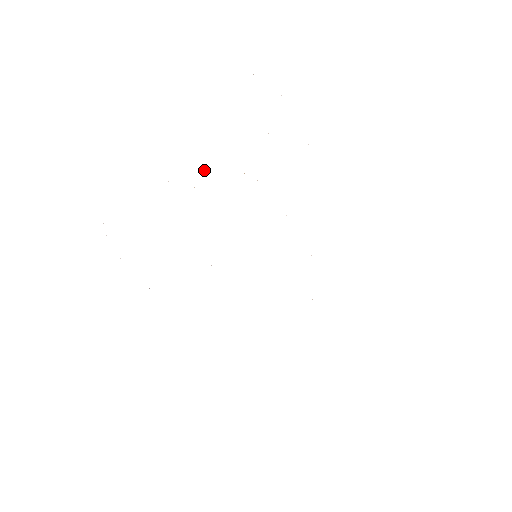
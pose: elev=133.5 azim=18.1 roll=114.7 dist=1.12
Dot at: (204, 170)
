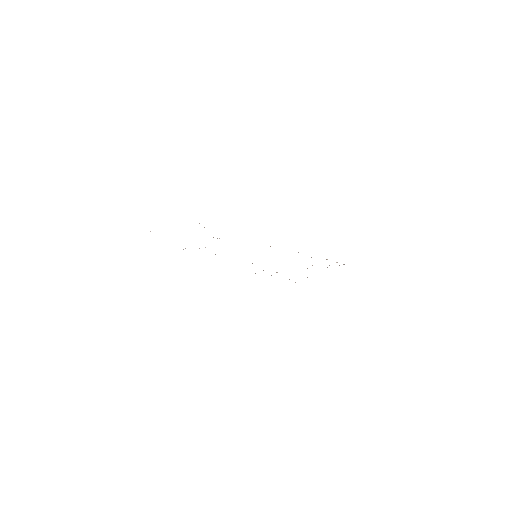
Dot at: occluded
